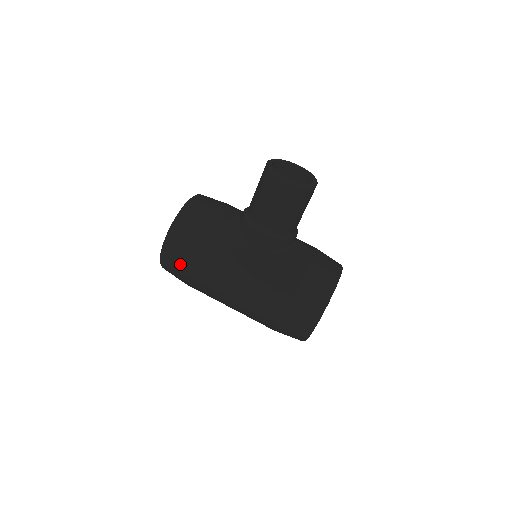
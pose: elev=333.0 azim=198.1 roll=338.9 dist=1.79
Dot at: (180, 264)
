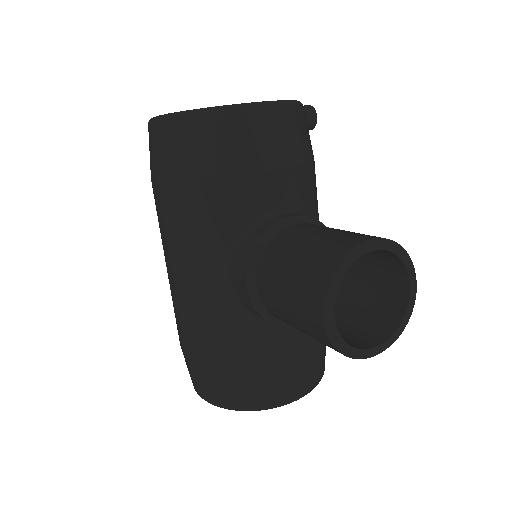
Dot at: (152, 165)
